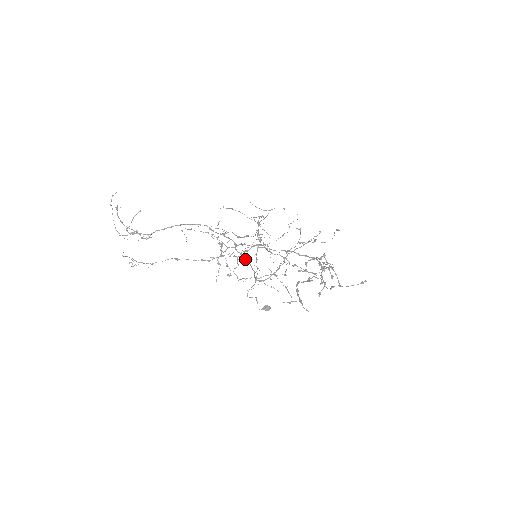
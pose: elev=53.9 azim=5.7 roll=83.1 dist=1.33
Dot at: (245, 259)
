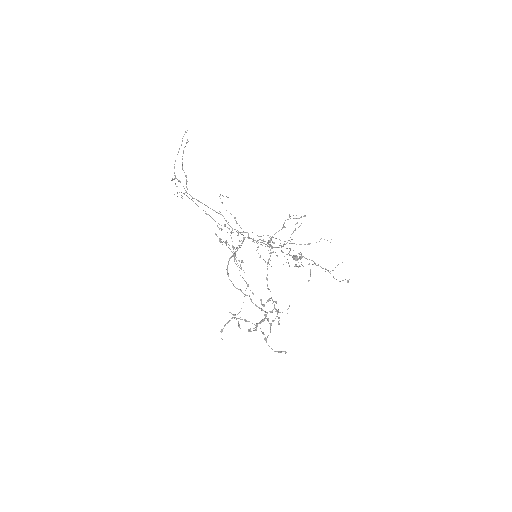
Dot at: (261, 242)
